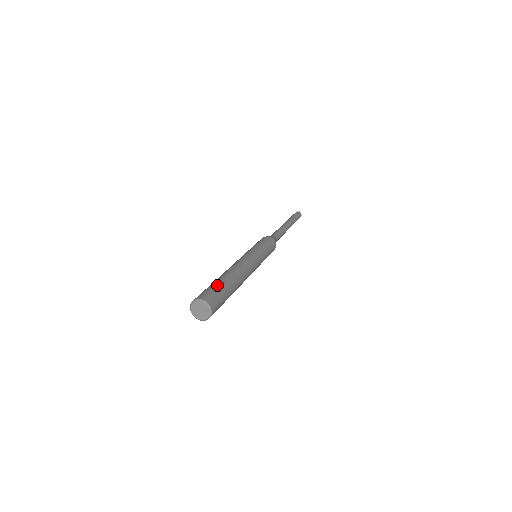
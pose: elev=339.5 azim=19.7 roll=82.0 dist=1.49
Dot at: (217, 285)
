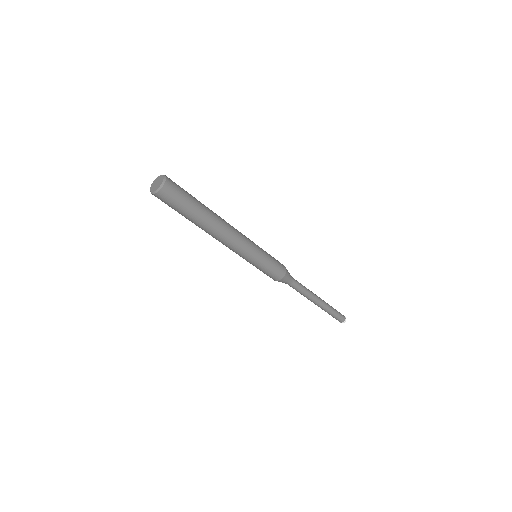
Dot at: occluded
